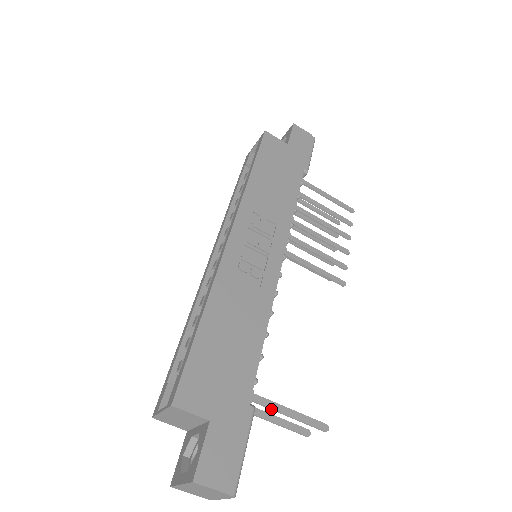
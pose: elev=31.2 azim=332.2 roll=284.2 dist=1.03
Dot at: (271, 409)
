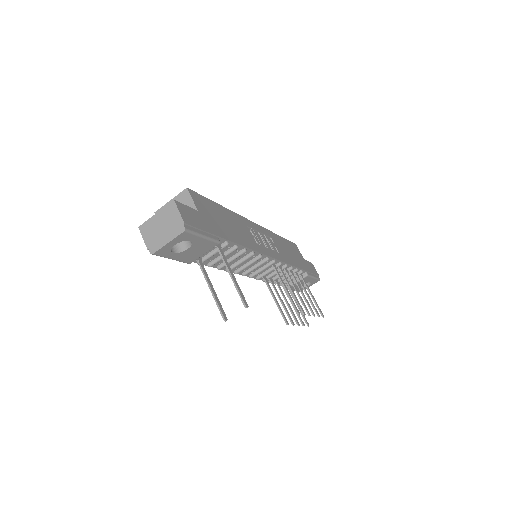
Dot at: (224, 261)
